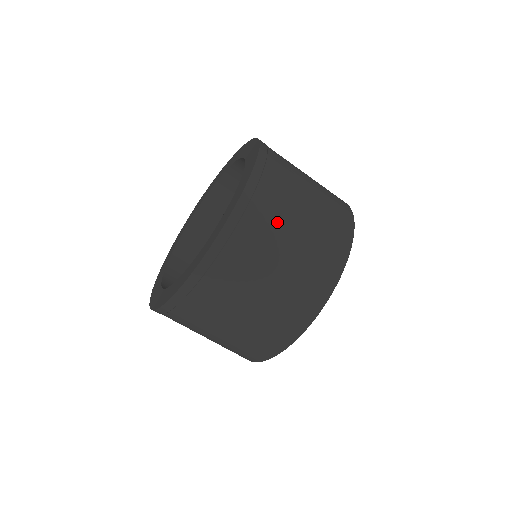
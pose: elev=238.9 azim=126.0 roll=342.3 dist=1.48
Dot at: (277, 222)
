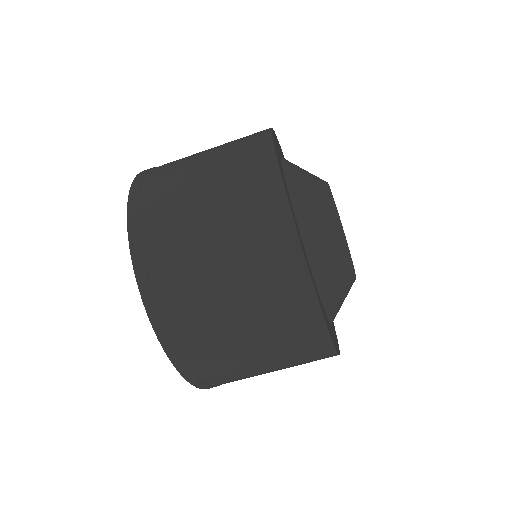
Dot at: (180, 162)
